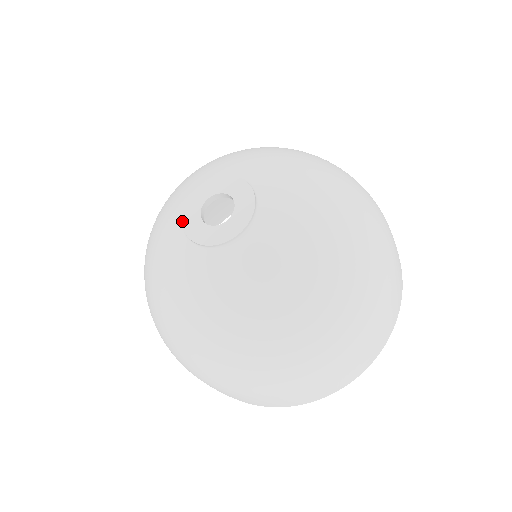
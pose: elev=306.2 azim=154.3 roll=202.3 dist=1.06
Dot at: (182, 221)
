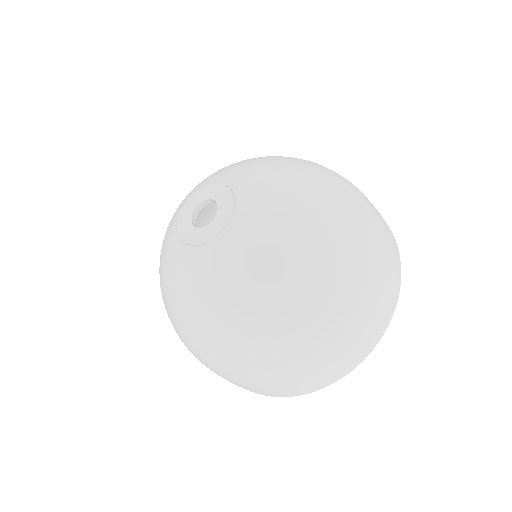
Dot at: (178, 219)
